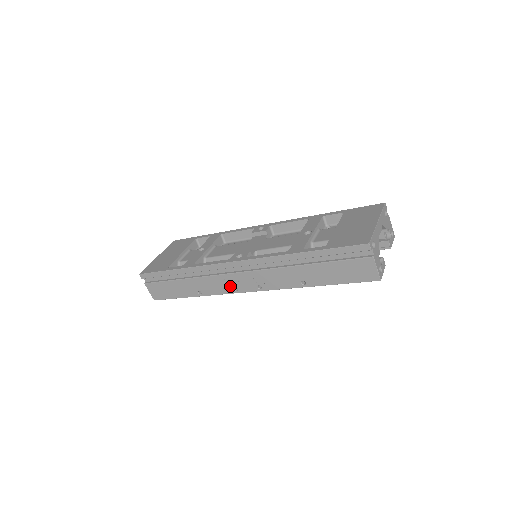
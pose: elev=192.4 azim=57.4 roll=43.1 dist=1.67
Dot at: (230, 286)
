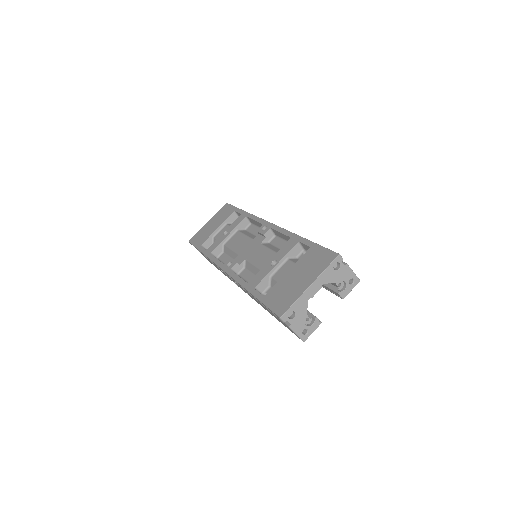
Dot at: occluded
